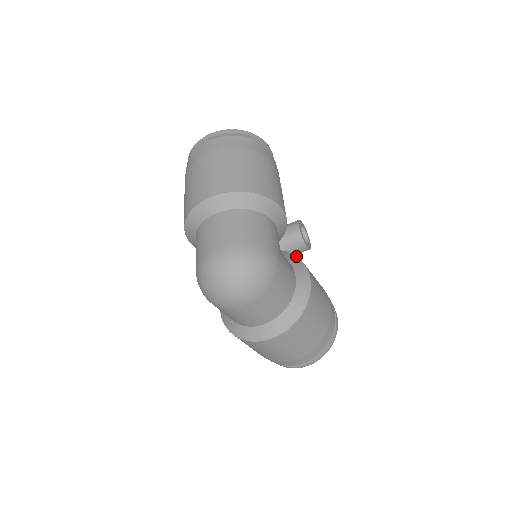
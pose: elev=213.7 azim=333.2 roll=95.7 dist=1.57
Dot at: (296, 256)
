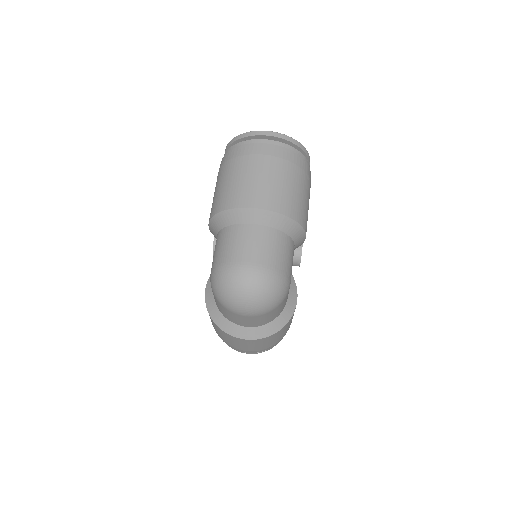
Dot at: occluded
